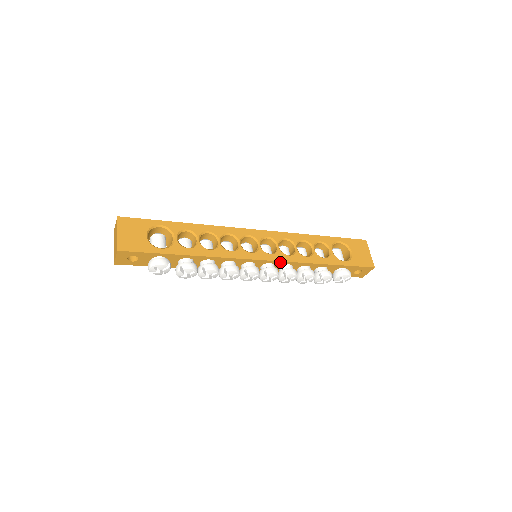
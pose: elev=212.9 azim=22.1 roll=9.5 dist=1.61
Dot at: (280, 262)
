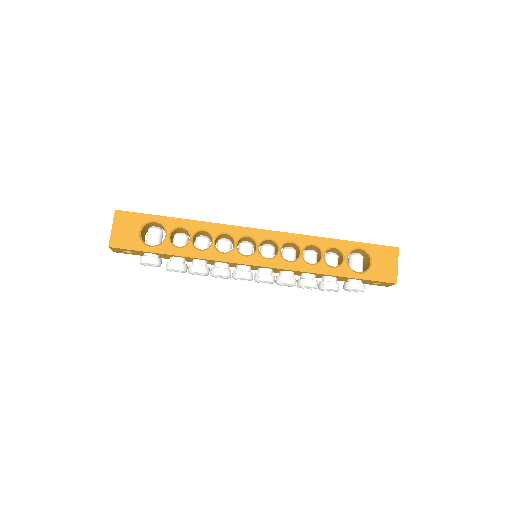
Dot at: (277, 268)
